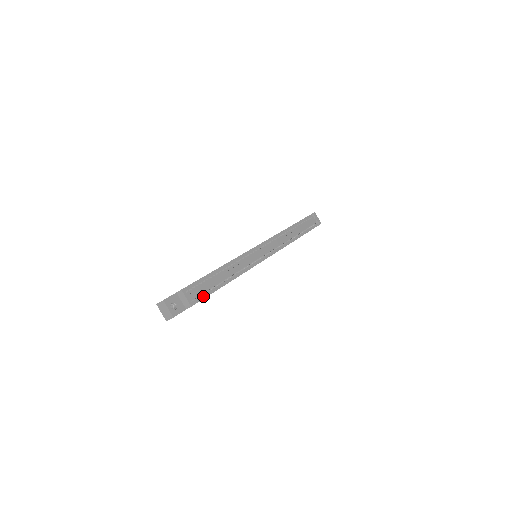
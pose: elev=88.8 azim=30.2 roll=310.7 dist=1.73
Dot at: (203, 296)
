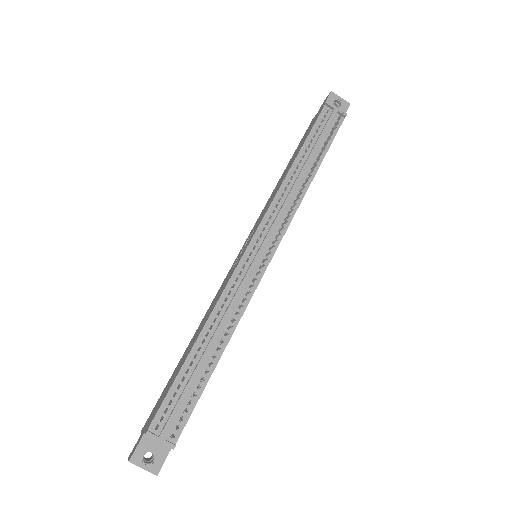
Dot at: (187, 413)
